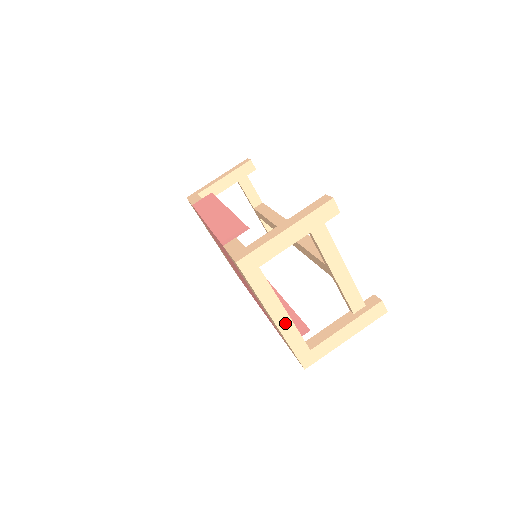
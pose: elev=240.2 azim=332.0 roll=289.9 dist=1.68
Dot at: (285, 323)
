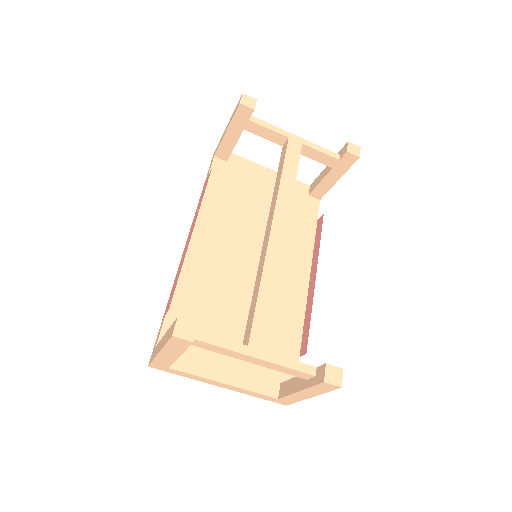
Dot at: (233, 388)
